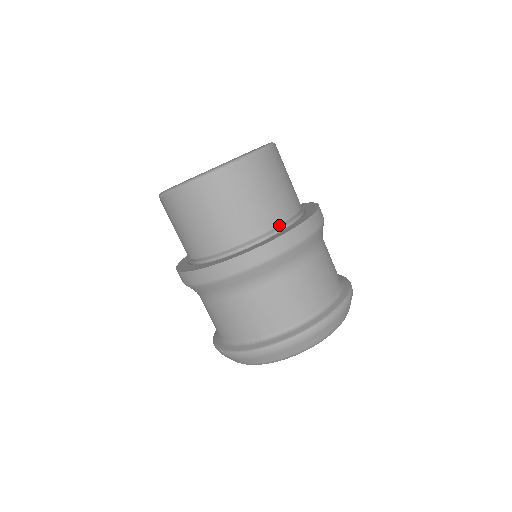
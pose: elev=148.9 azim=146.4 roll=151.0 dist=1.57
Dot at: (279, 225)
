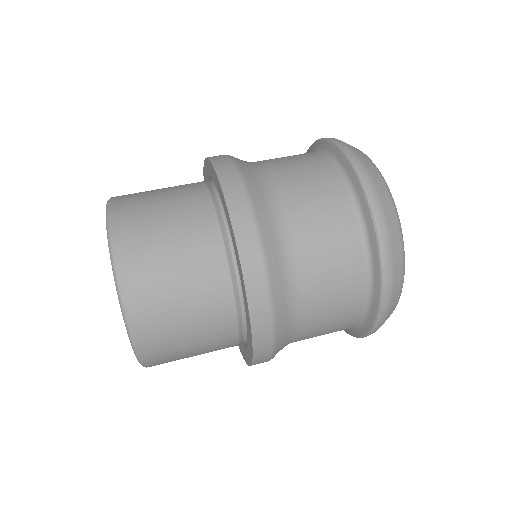
Dot at: (228, 267)
